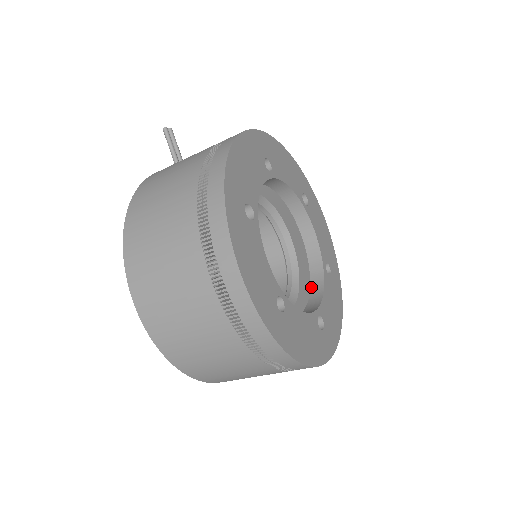
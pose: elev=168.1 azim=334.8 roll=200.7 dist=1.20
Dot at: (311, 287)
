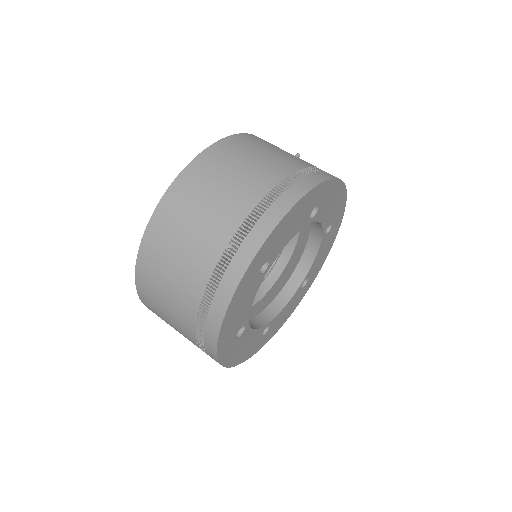
Dot at: (249, 320)
